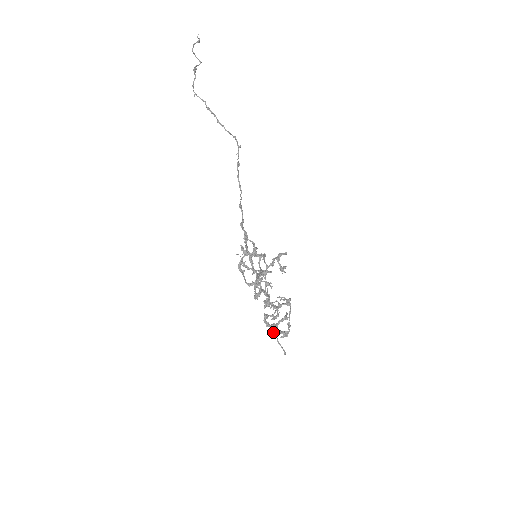
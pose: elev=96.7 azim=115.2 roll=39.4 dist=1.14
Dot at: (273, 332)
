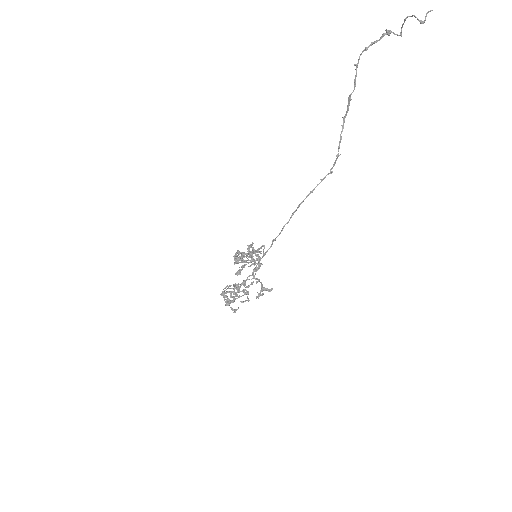
Dot at: (225, 287)
